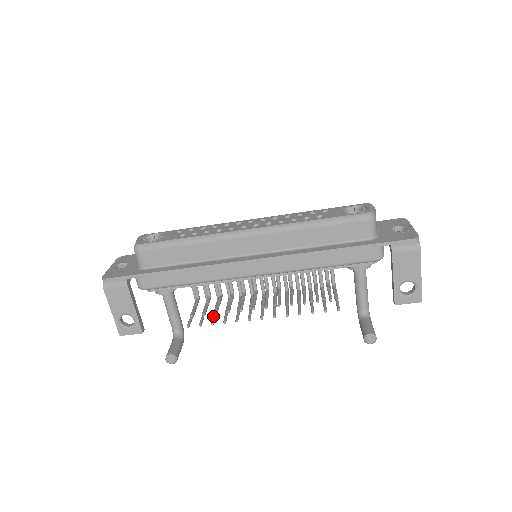
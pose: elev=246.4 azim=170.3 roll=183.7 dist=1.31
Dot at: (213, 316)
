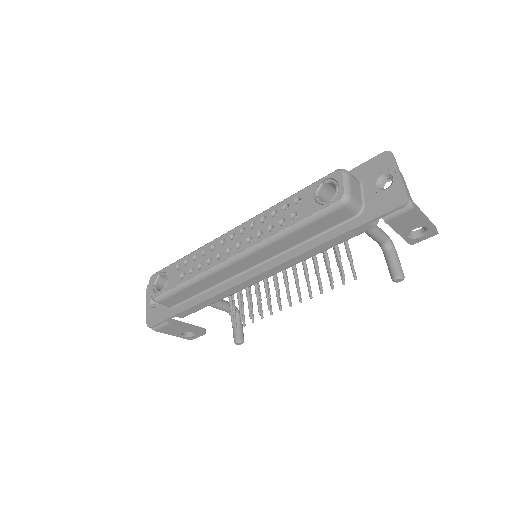
Dot at: occluded
